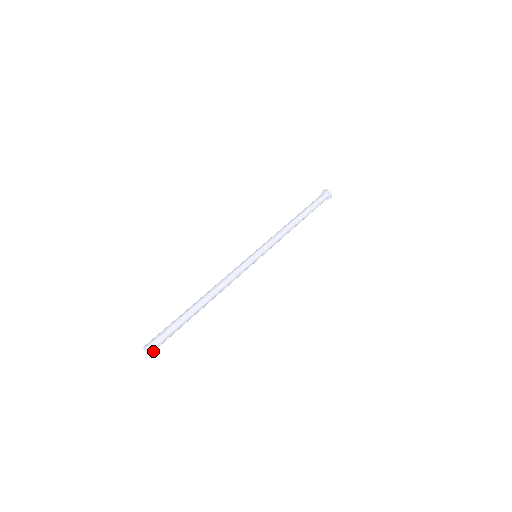
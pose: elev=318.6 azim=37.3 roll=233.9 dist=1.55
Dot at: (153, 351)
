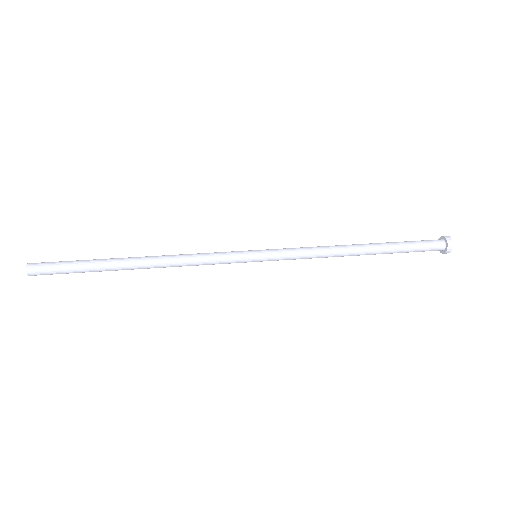
Dot at: (33, 270)
